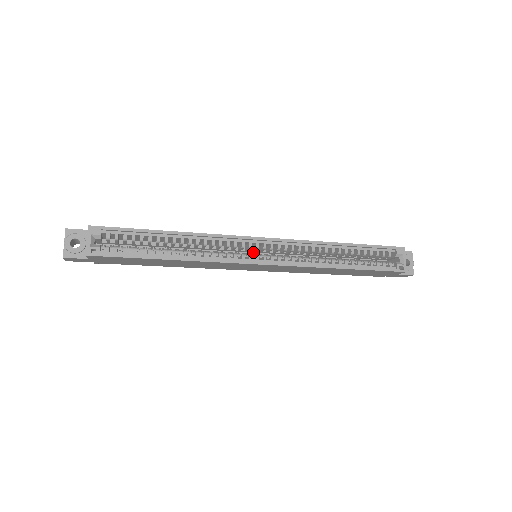
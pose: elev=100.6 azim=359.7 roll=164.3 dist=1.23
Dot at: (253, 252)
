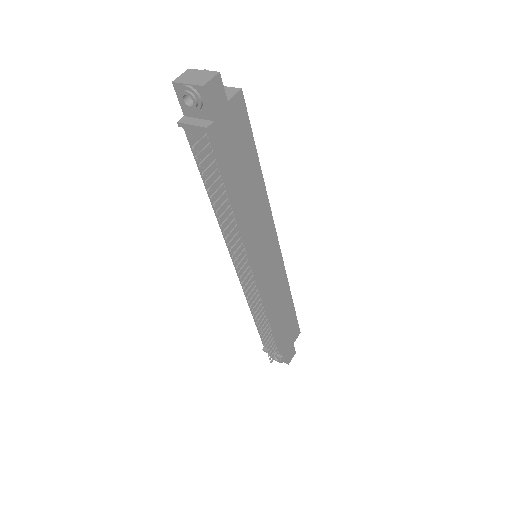
Dot at: occluded
